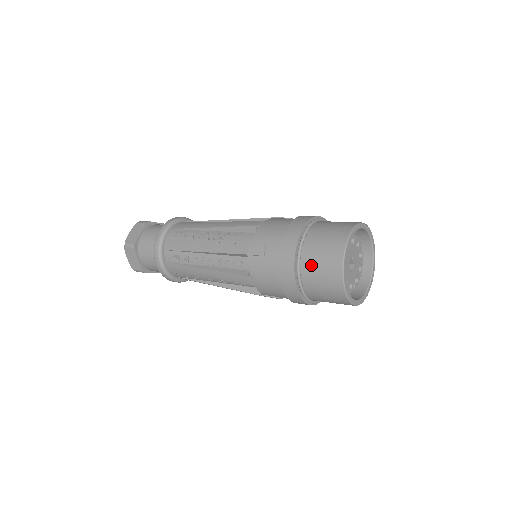
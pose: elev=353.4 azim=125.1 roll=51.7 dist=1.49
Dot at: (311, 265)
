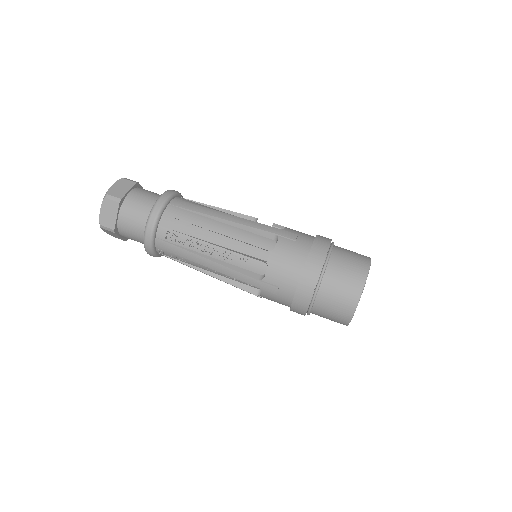
Dot at: (322, 311)
